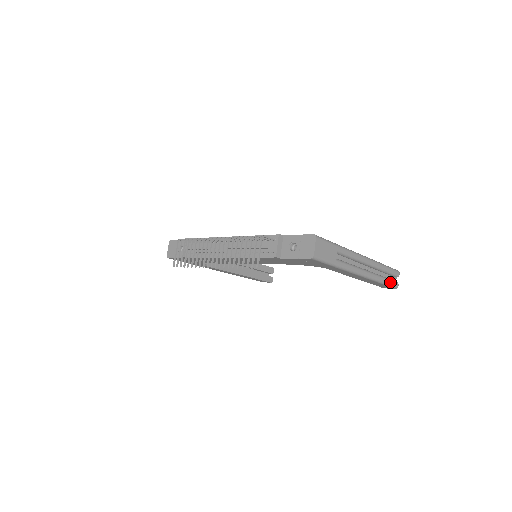
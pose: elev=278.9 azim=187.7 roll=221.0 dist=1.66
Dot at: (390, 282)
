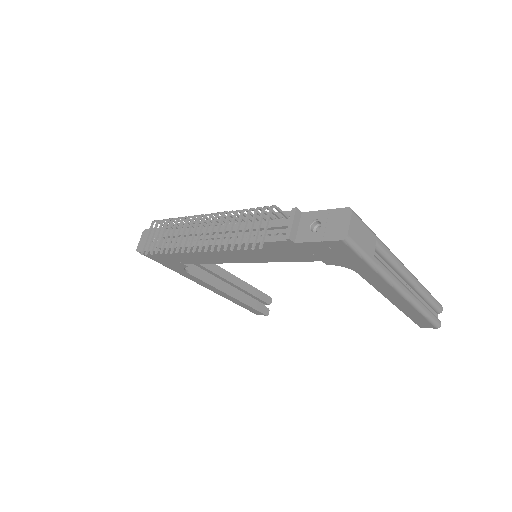
Dot at: (432, 316)
